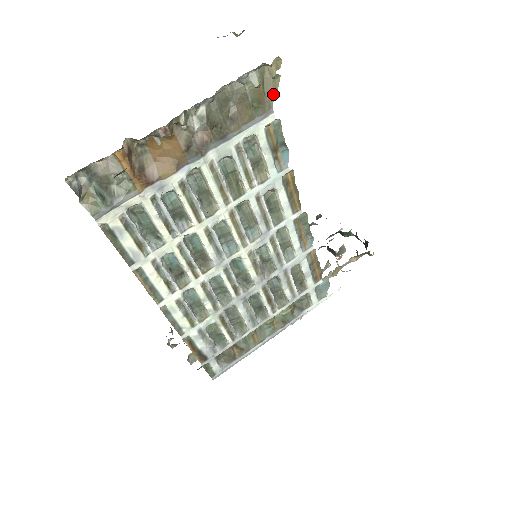
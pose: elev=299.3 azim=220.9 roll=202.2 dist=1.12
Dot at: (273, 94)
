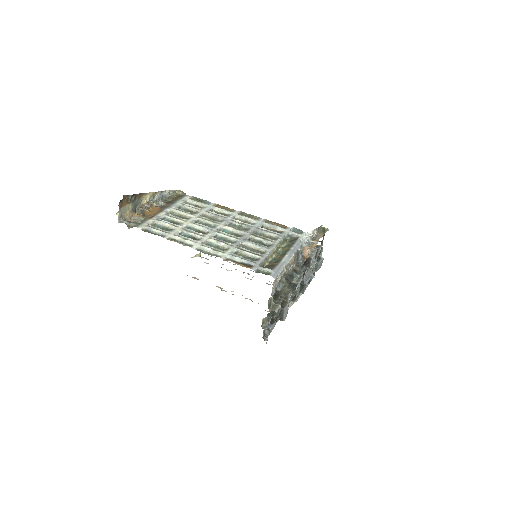
Dot at: occluded
